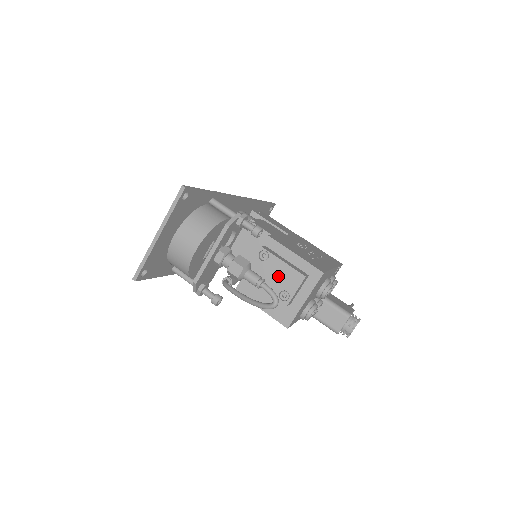
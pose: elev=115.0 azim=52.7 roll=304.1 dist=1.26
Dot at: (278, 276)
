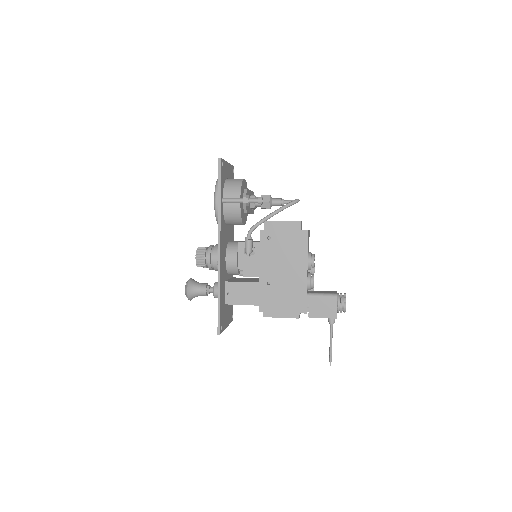
Dot at: occluded
